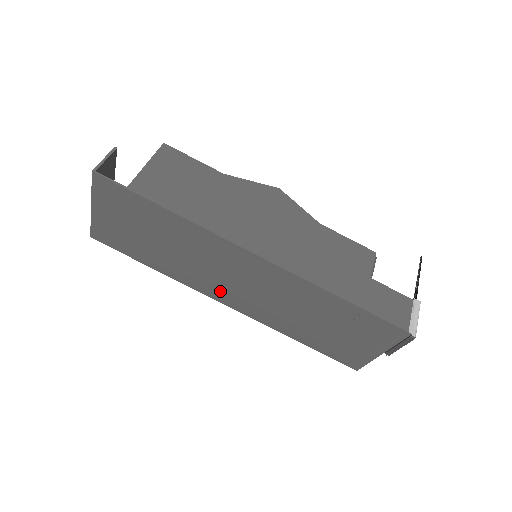
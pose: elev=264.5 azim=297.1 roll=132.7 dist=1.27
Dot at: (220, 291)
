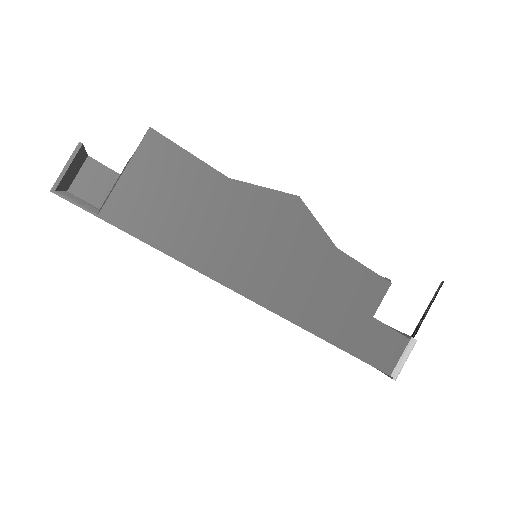
Dot at: occluded
